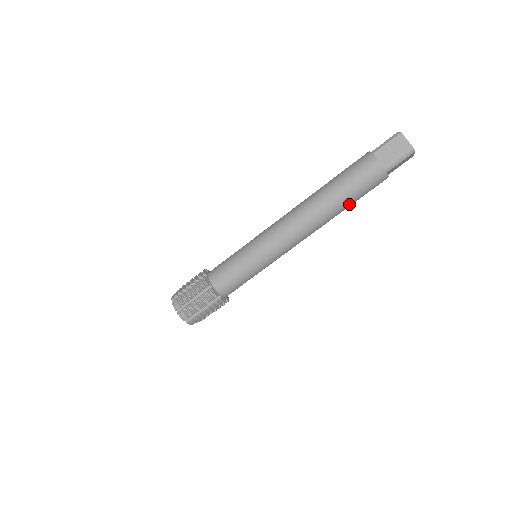
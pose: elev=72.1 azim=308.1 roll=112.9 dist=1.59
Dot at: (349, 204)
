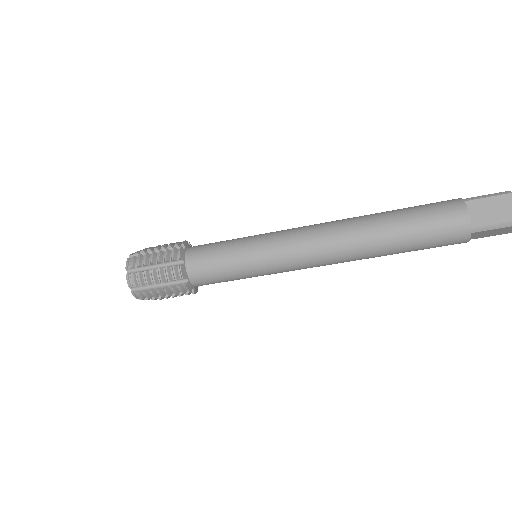
Dot at: (403, 249)
